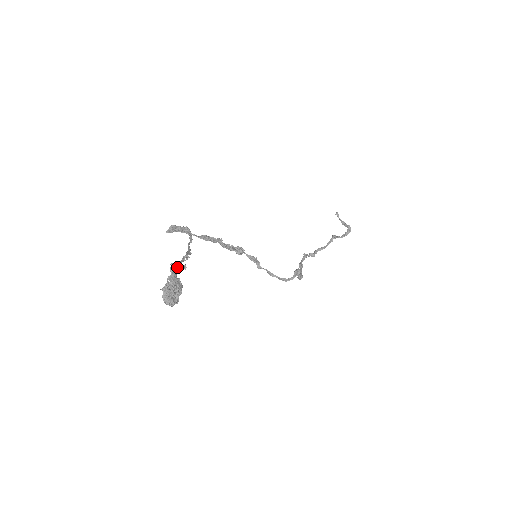
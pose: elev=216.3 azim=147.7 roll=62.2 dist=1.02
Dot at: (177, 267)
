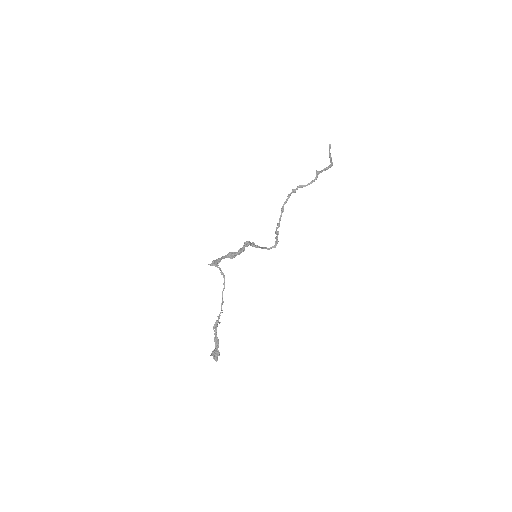
Dot at: (217, 326)
